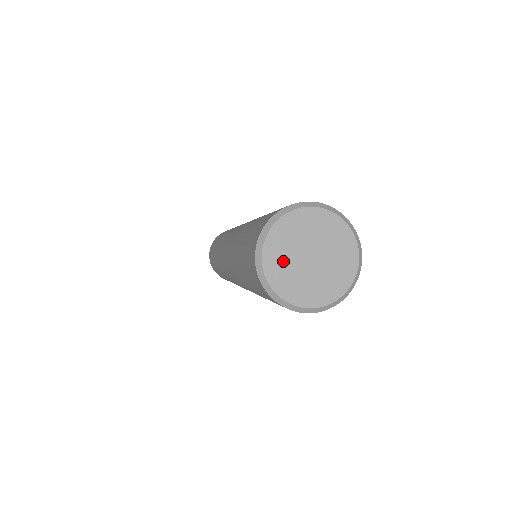
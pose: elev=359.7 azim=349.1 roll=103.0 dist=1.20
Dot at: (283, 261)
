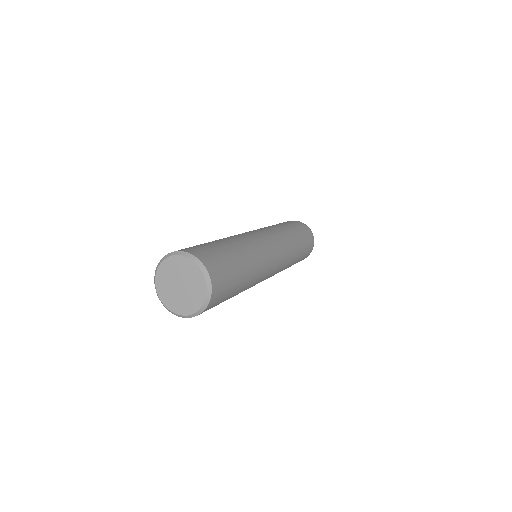
Dot at: (174, 300)
